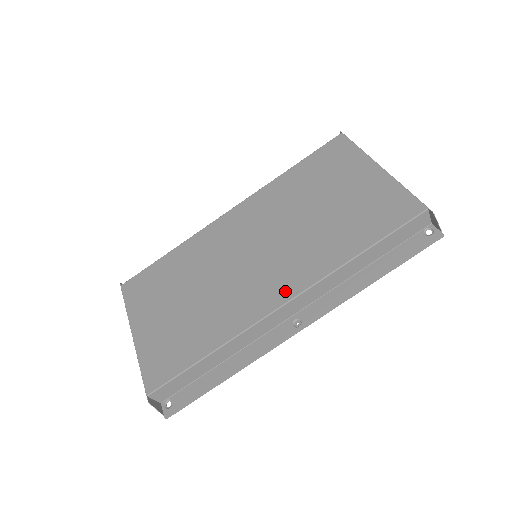
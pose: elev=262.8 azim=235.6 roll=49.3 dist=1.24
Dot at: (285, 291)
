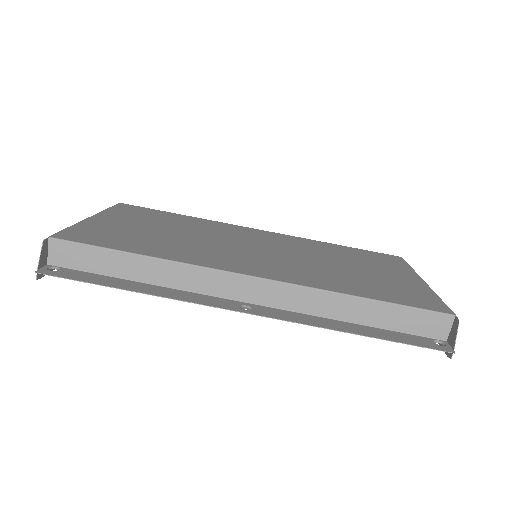
Dot at: (263, 272)
